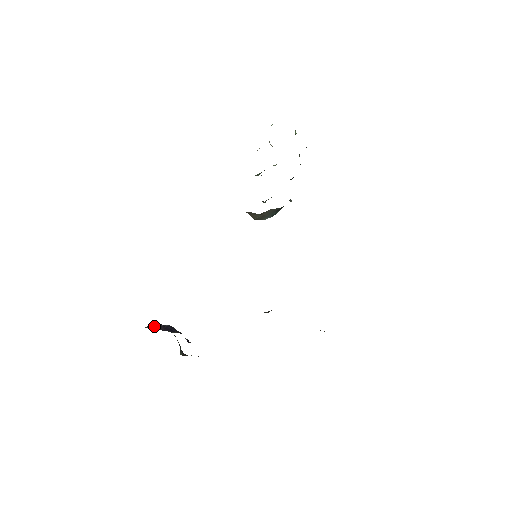
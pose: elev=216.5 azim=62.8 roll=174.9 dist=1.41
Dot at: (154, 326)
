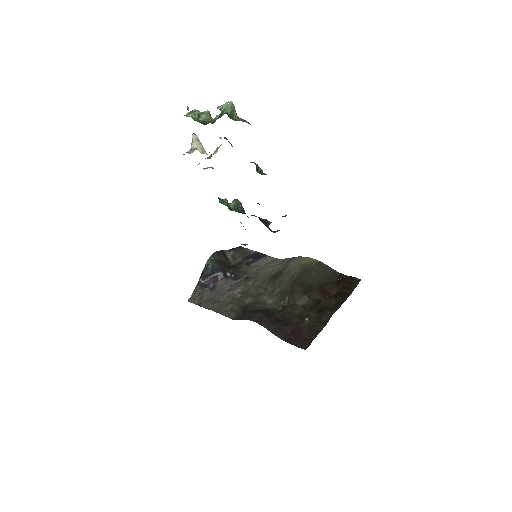
Dot at: (201, 289)
